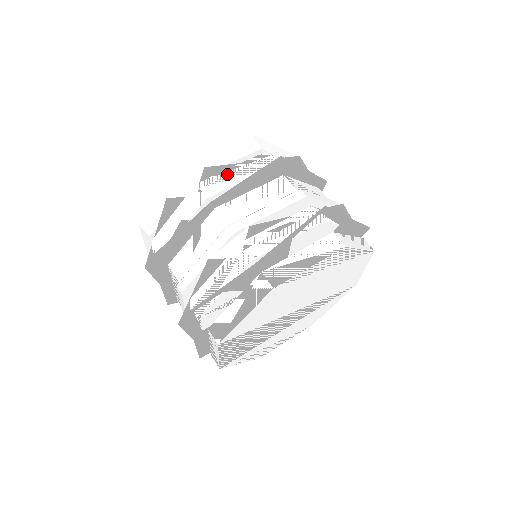
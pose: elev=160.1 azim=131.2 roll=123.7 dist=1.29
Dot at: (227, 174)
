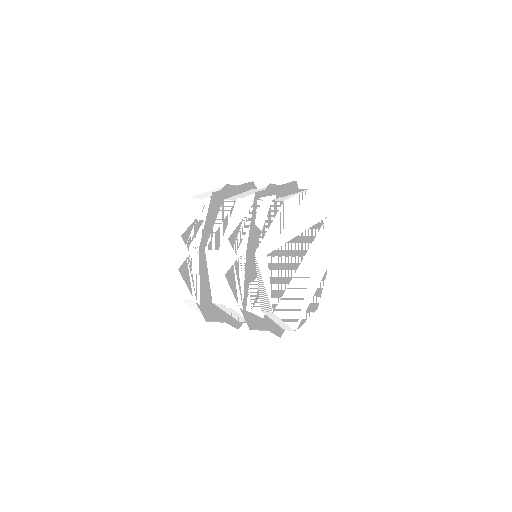
Dot at: (195, 228)
